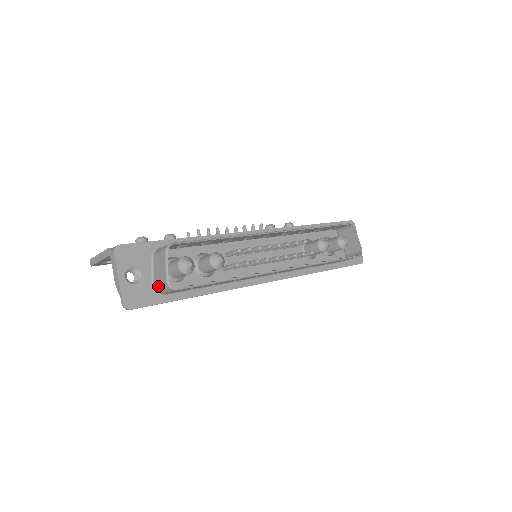
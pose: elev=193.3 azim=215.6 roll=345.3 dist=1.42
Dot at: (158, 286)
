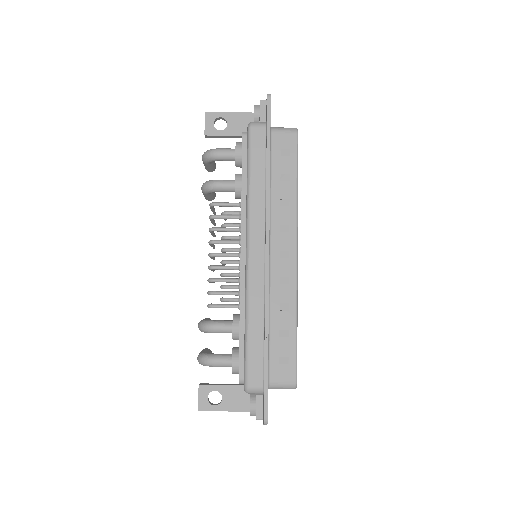
Dot at: (279, 127)
